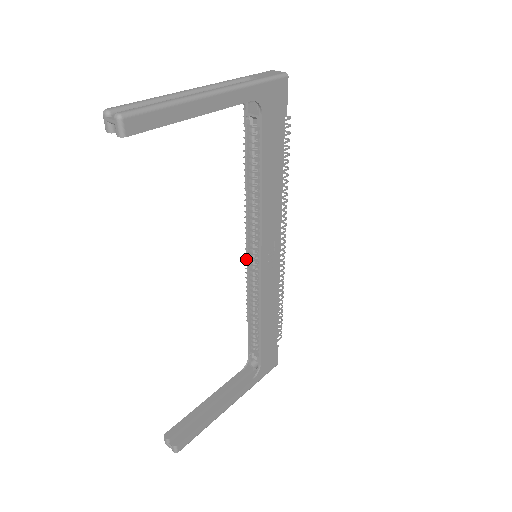
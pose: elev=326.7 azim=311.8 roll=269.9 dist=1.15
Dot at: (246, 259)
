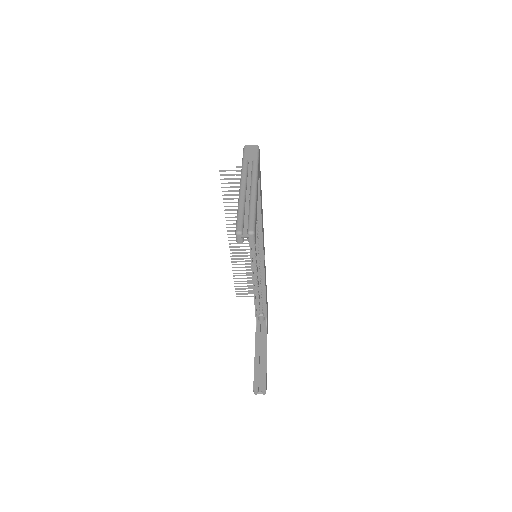
Dot at: (232, 259)
